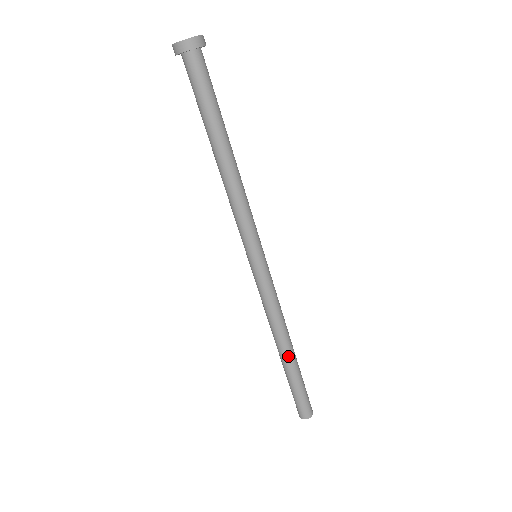
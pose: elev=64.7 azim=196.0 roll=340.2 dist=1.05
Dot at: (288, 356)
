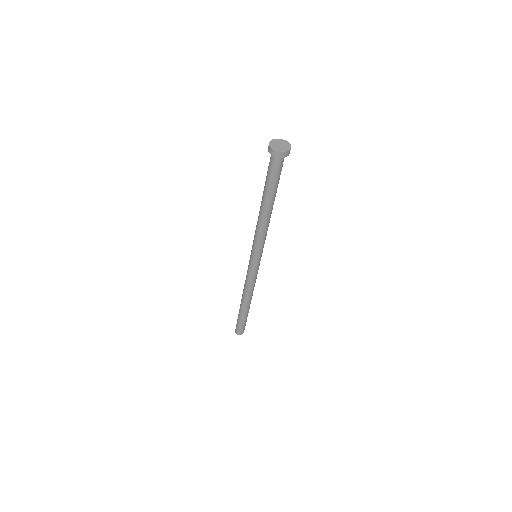
Dot at: occluded
